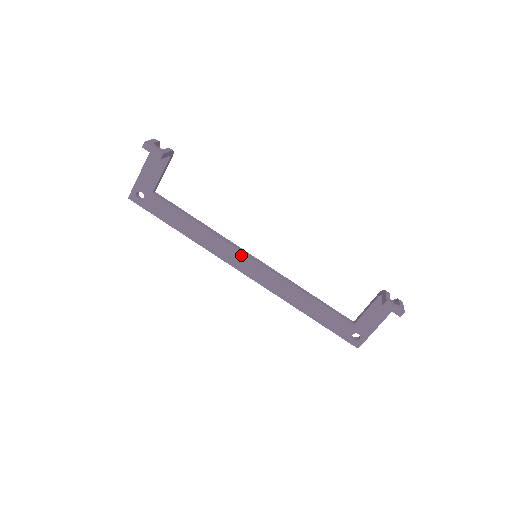
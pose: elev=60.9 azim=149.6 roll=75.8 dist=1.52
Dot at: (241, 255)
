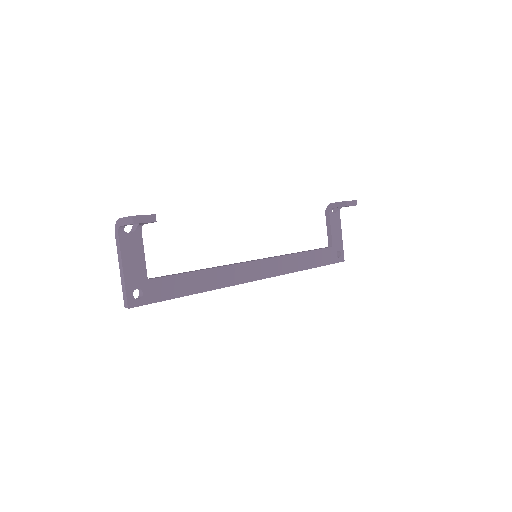
Dot at: (247, 266)
